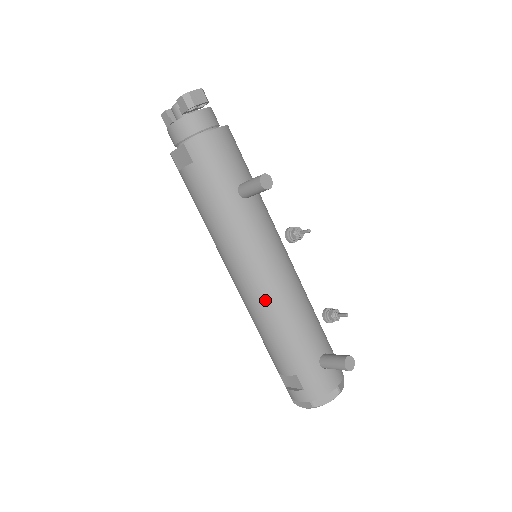
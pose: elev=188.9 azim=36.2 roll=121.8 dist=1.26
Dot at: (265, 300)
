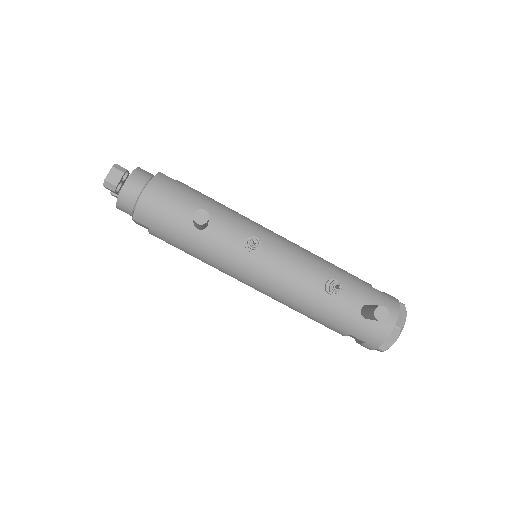
Dot at: (280, 294)
